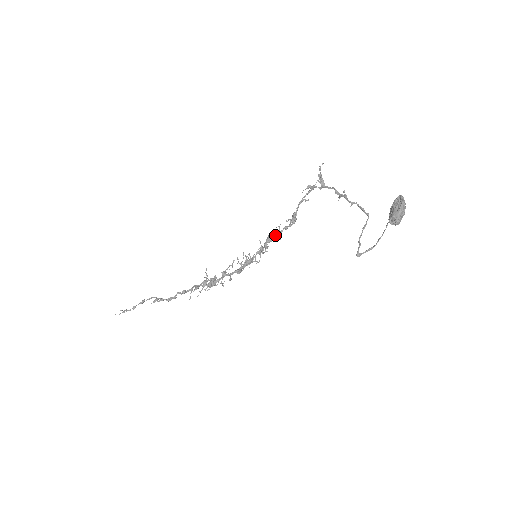
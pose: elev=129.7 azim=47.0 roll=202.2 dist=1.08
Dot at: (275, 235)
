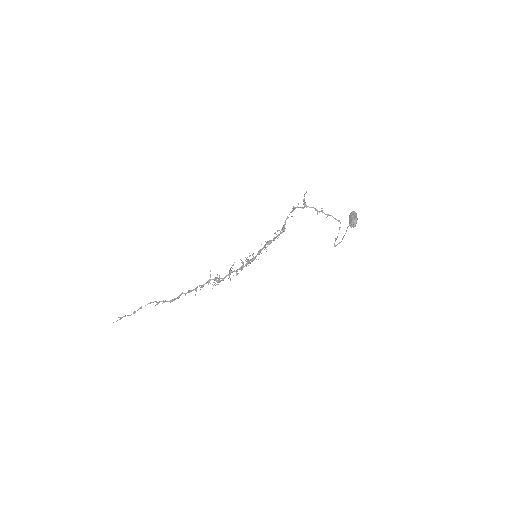
Dot at: (272, 240)
